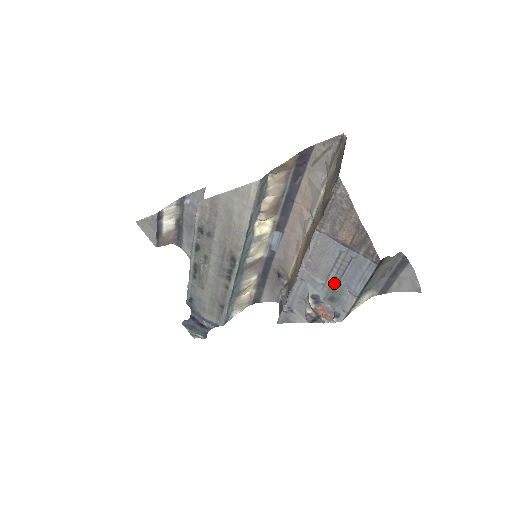
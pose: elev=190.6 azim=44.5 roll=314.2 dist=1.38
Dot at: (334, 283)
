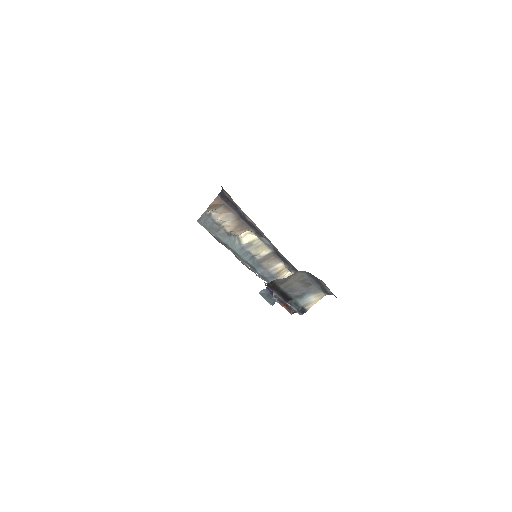
Dot at: occluded
